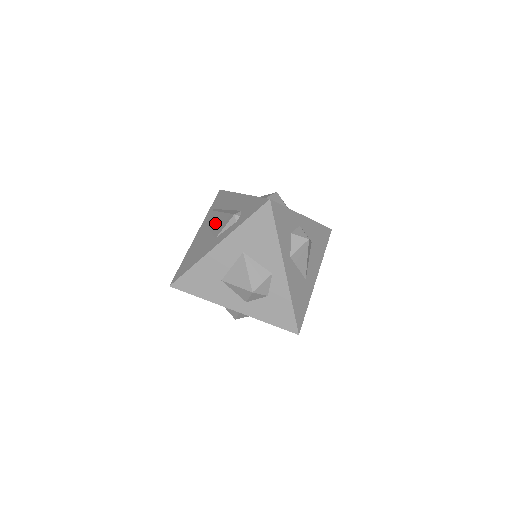
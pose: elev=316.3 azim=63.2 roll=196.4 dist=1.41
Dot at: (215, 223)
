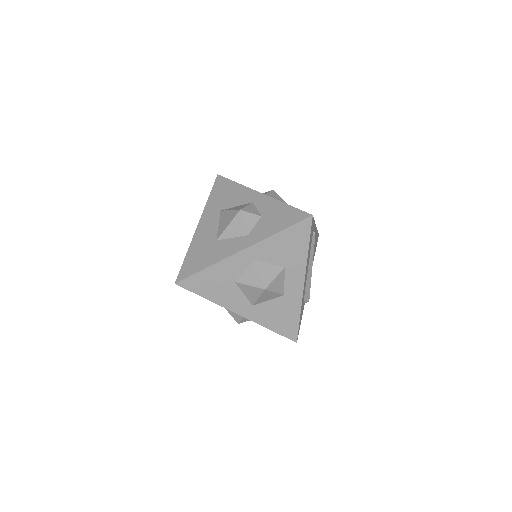
Dot at: occluded
